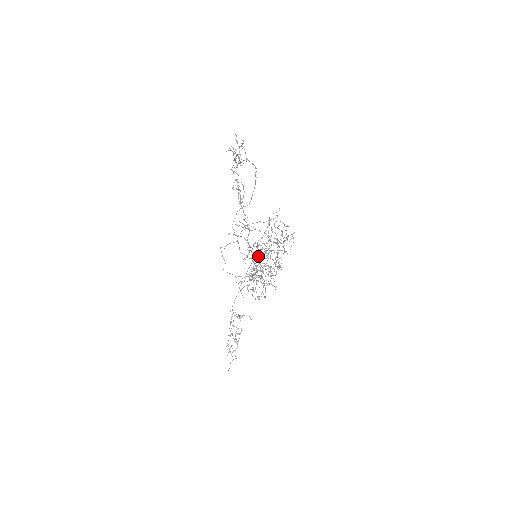
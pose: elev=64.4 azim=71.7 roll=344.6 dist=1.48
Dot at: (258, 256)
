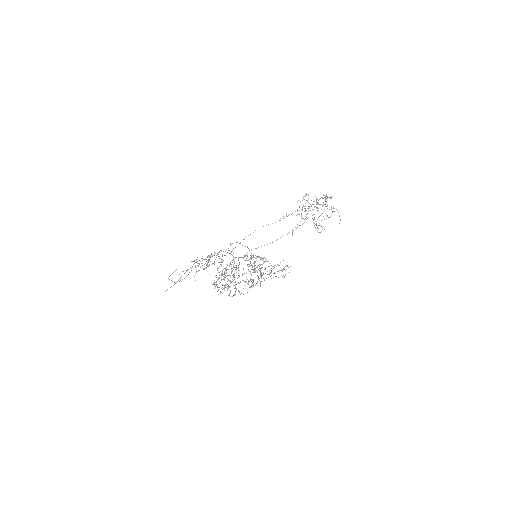
Dot at: occluded
